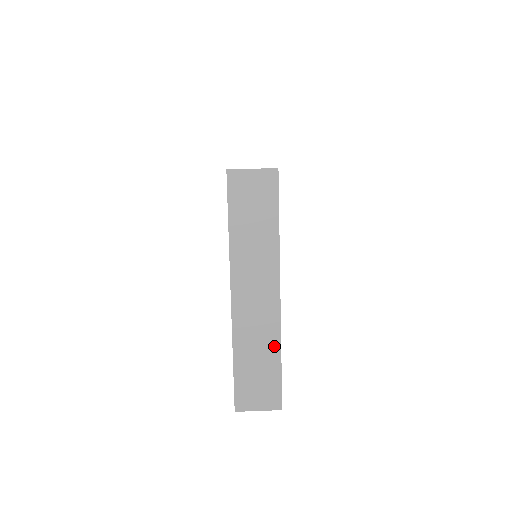
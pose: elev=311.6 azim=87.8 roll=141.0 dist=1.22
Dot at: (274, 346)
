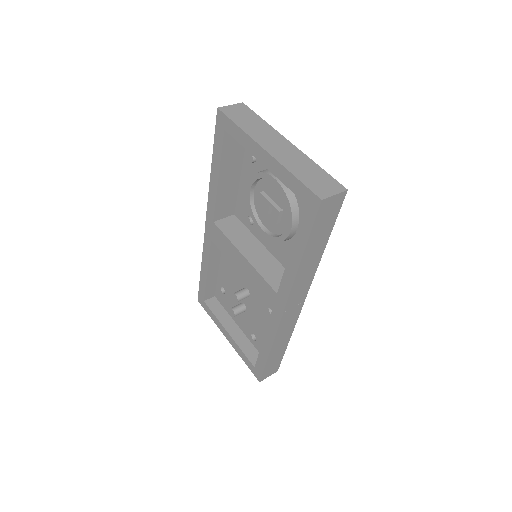
Dot at: (310, 163)
